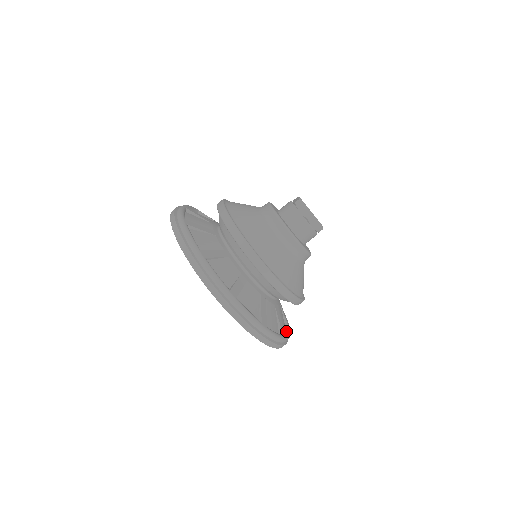
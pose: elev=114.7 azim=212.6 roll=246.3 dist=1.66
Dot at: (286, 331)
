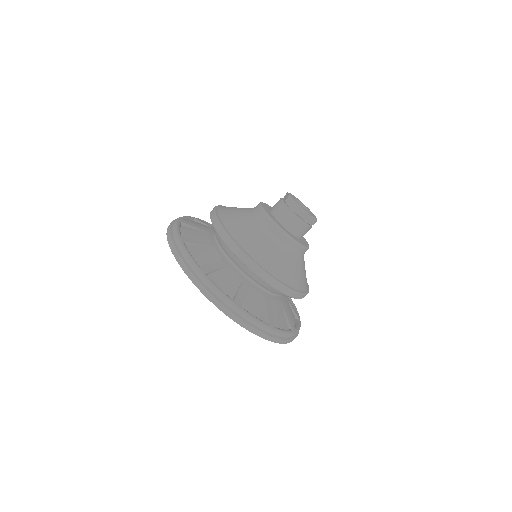
Dot at: (296, 323)
